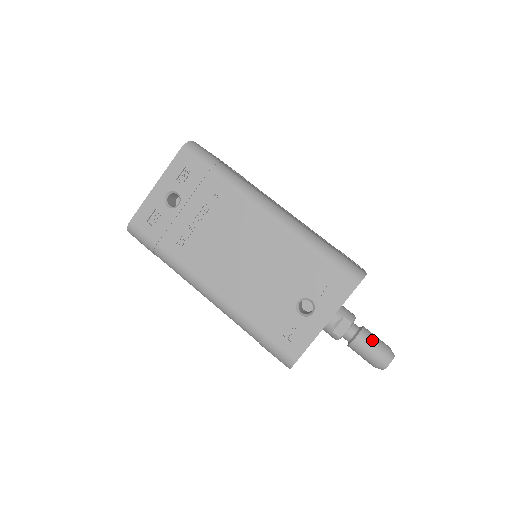
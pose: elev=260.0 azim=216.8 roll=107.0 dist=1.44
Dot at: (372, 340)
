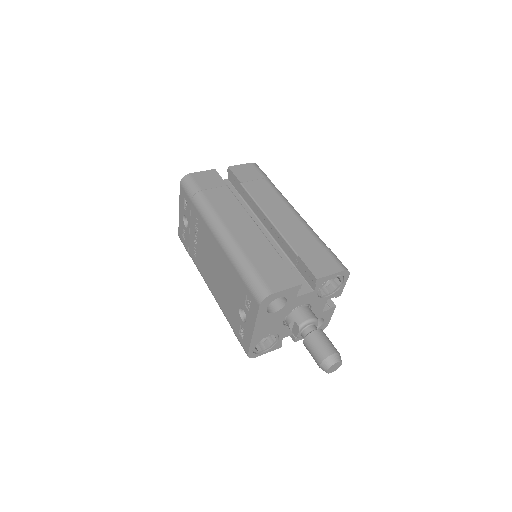
Dot at: (314, 345)
